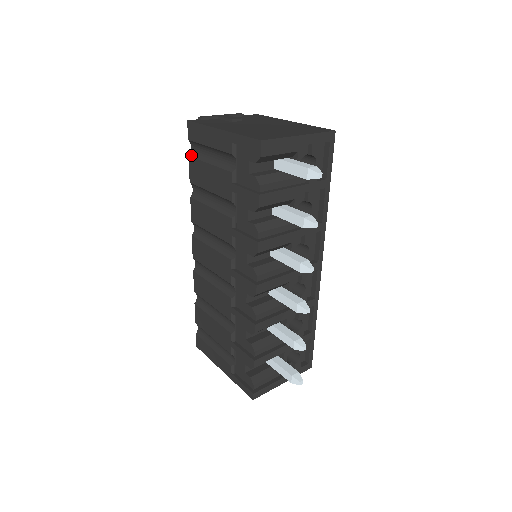
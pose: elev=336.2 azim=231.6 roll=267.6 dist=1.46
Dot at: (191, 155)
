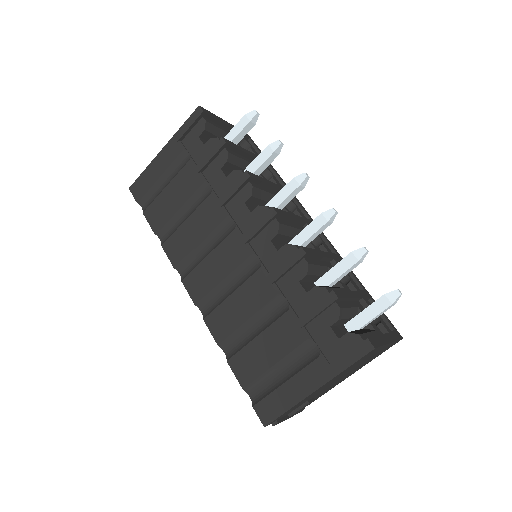
Dot at: (145, 209)
